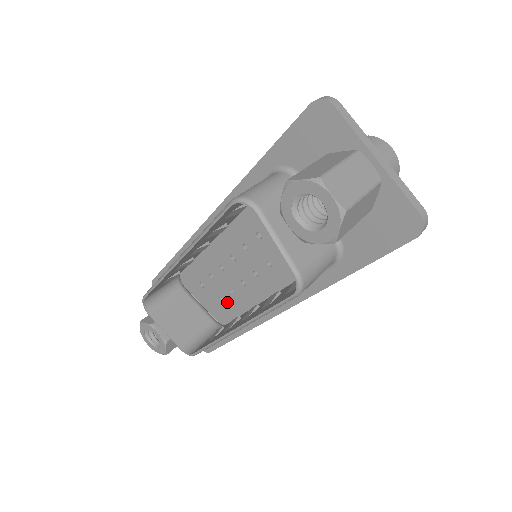
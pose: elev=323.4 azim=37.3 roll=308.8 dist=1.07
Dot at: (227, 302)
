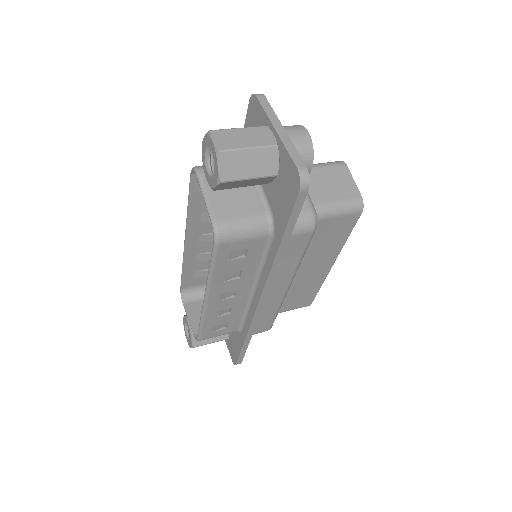
Dot at: occluded
